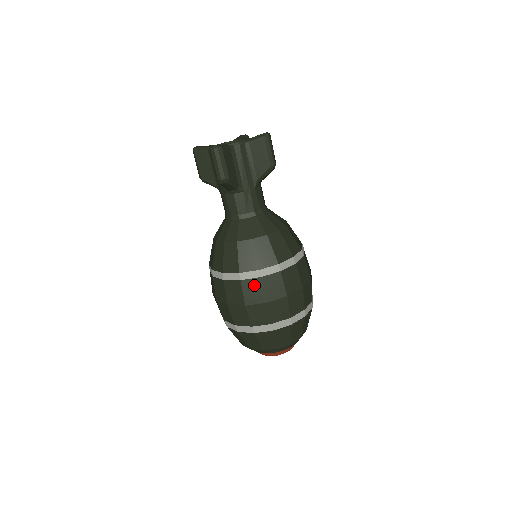
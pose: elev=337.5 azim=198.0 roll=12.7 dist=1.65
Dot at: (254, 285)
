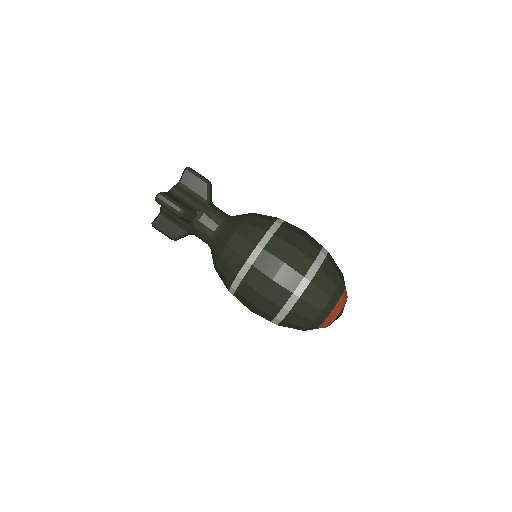
Dot at: (264, 259)
